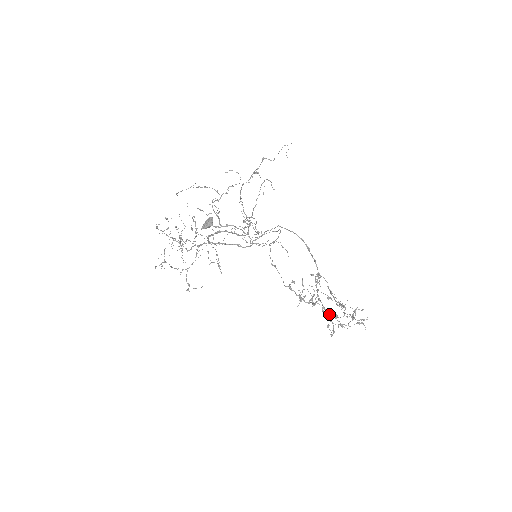
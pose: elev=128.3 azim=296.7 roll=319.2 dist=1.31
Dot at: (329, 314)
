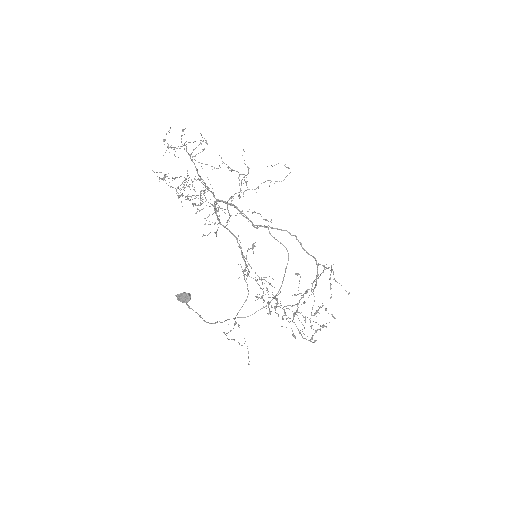
Dot at: (300, 313)
